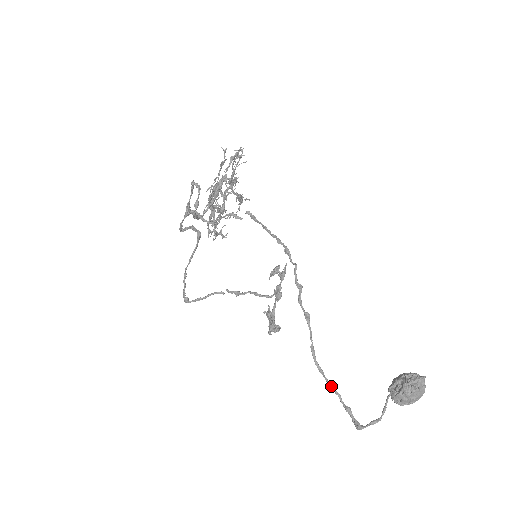
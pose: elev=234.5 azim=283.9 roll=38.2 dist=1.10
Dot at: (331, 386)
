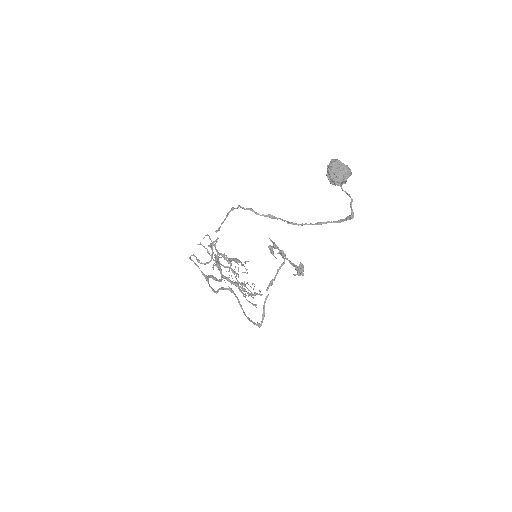
Dot at: (319, 224)
